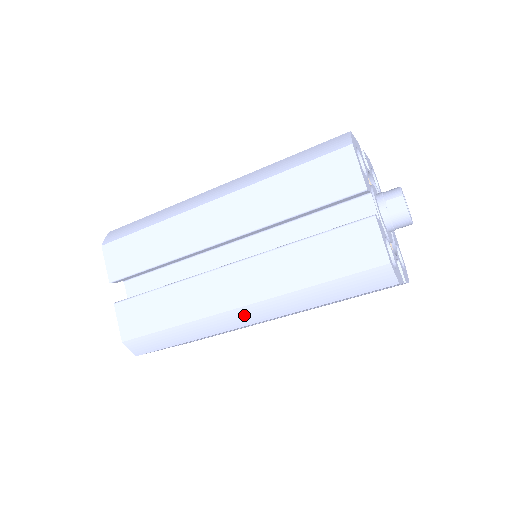
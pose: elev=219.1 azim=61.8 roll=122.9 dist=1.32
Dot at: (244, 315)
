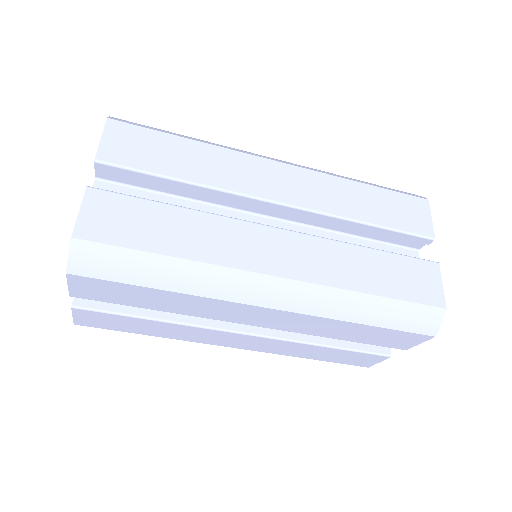
Dot at: (275, 290)
